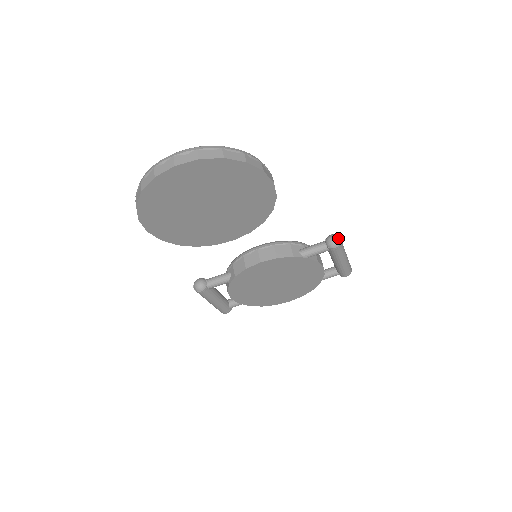
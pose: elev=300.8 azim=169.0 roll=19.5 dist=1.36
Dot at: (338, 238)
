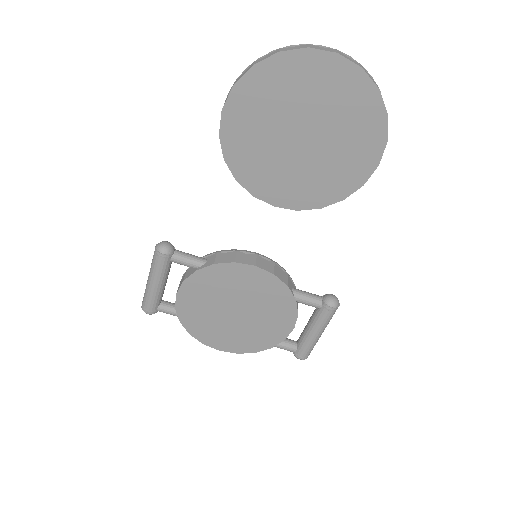
Dot at: occluded
